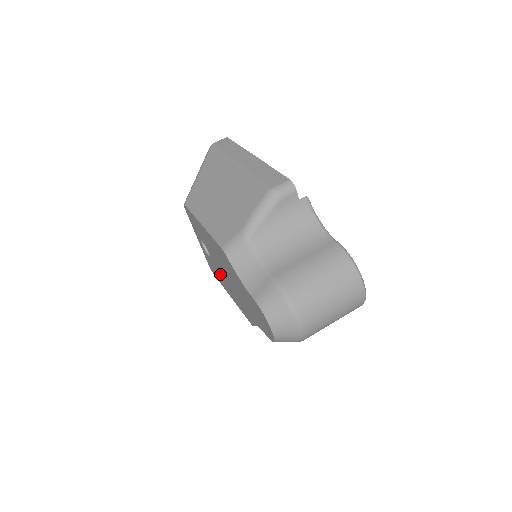
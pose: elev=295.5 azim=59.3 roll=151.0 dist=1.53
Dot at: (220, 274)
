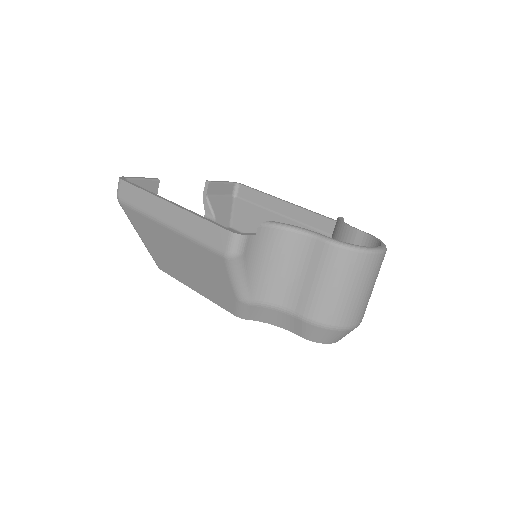
Dot at: occluded
